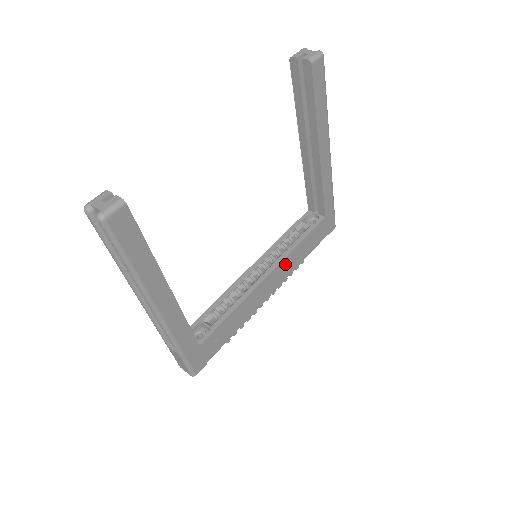
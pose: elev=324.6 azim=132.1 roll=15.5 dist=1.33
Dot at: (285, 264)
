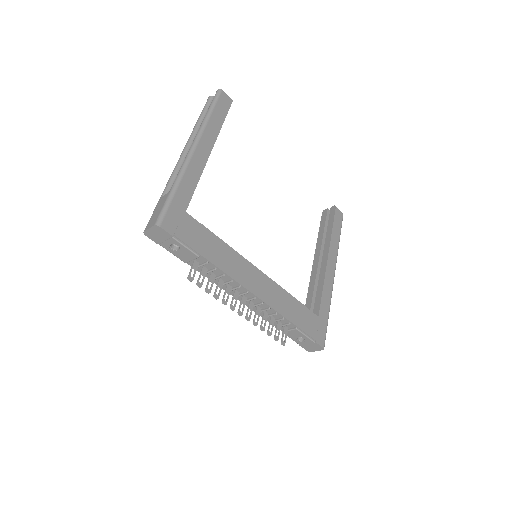
Dot at: (274, 290)
